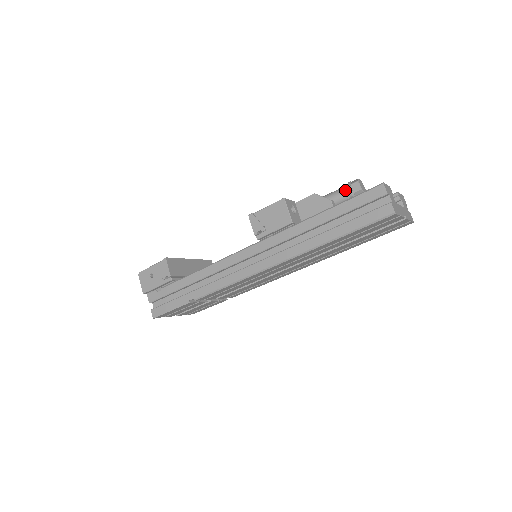
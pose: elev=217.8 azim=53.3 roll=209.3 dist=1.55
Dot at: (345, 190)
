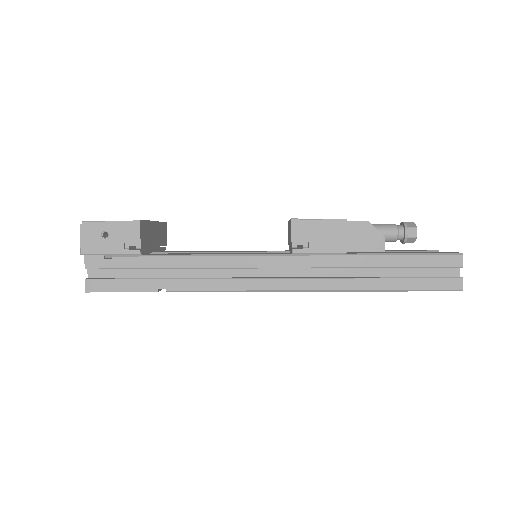
Dot at: (398, 230)
